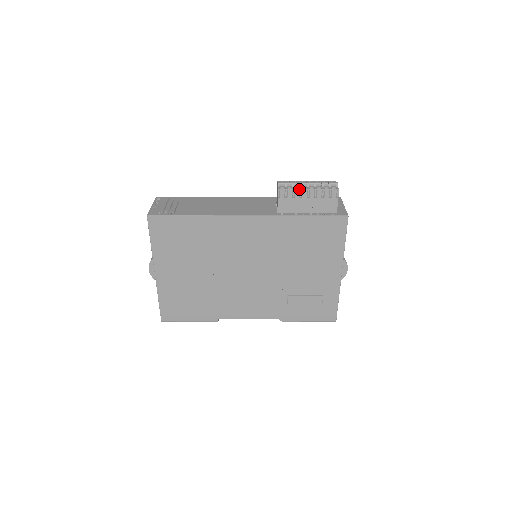
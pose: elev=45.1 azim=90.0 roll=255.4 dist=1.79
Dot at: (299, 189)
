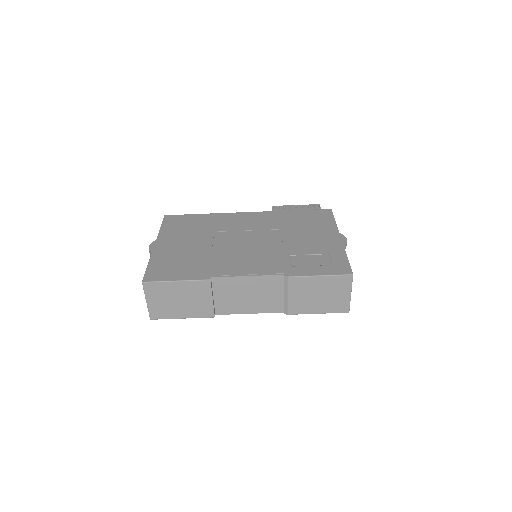
Dot at: (288, 205)
